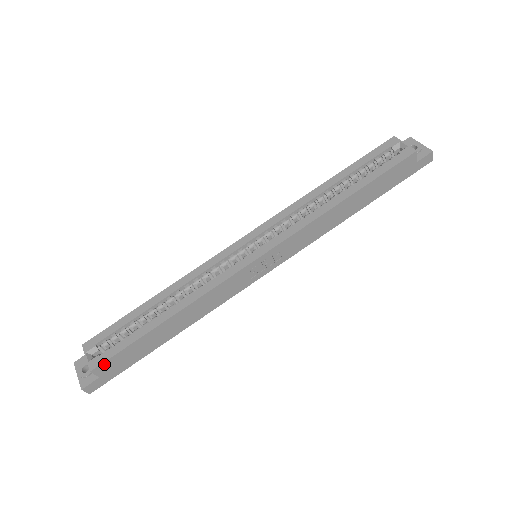
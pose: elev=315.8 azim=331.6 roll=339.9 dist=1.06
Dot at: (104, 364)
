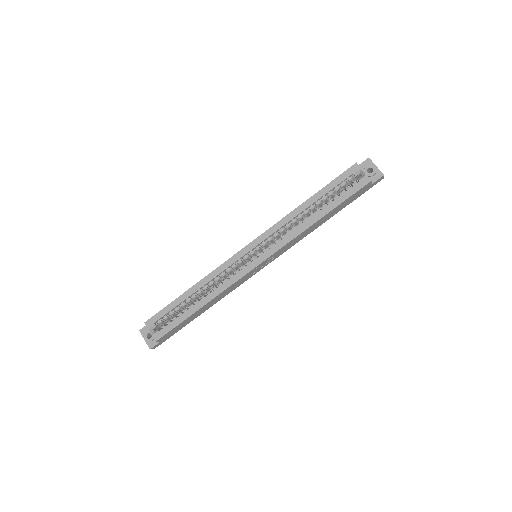
Dot at: (163, 336)
